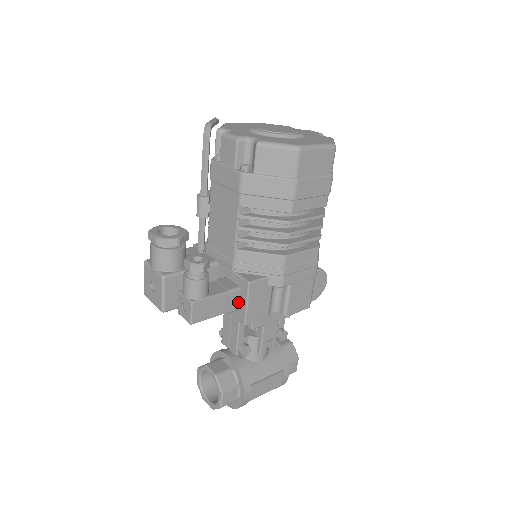
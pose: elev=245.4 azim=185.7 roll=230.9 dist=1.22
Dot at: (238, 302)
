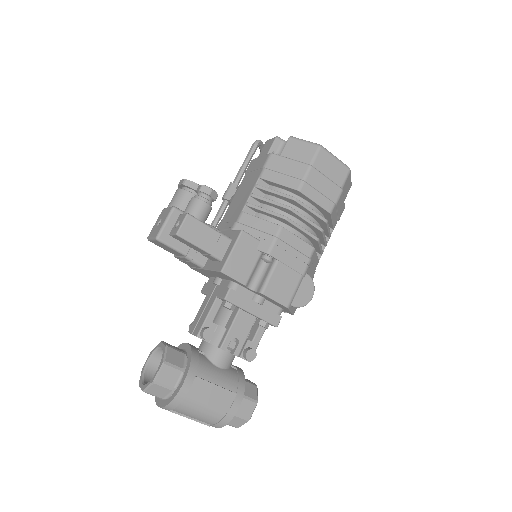
Dot at: (225, 252)
